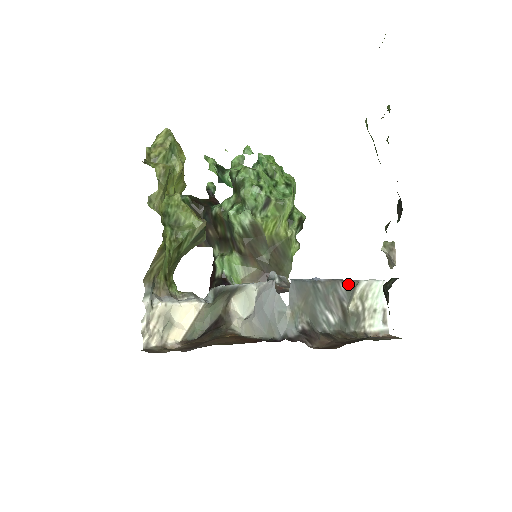
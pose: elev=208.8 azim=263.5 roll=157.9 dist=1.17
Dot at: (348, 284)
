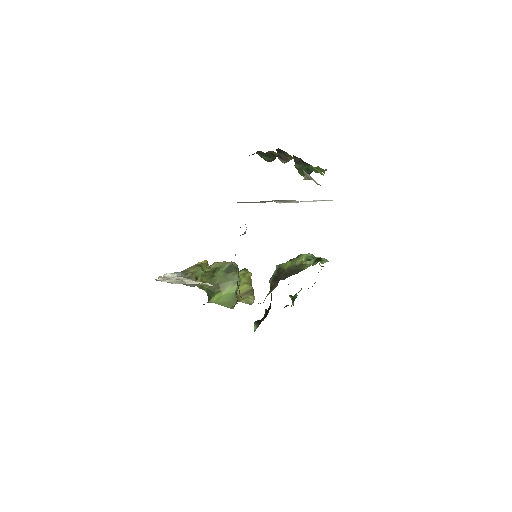
Dot at: occluded
